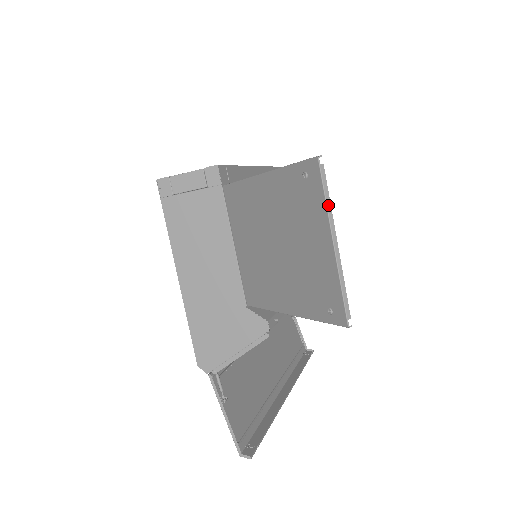
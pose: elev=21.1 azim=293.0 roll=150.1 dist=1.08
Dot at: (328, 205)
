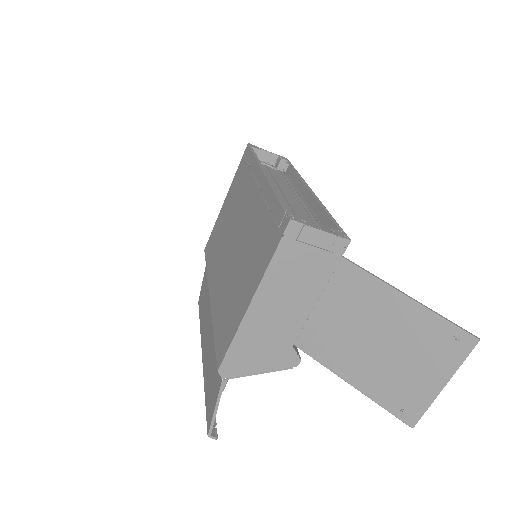
Dot at: occluded
